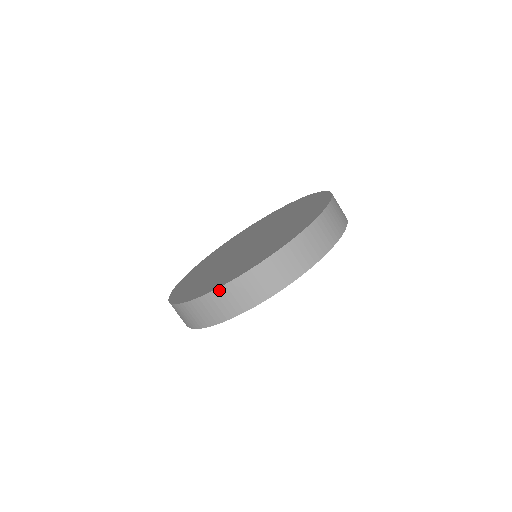
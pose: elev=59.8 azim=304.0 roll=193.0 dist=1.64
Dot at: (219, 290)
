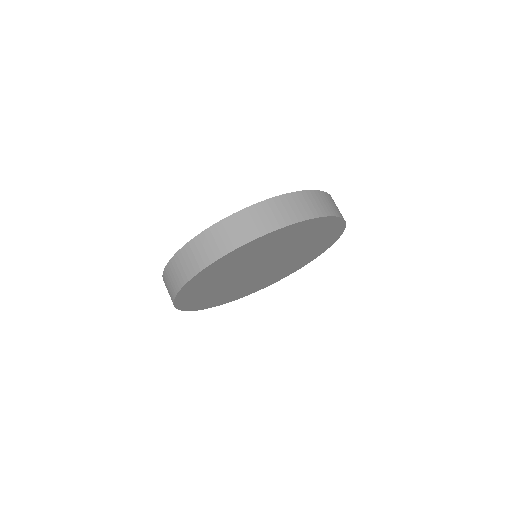
Dot at: (163, 276)
